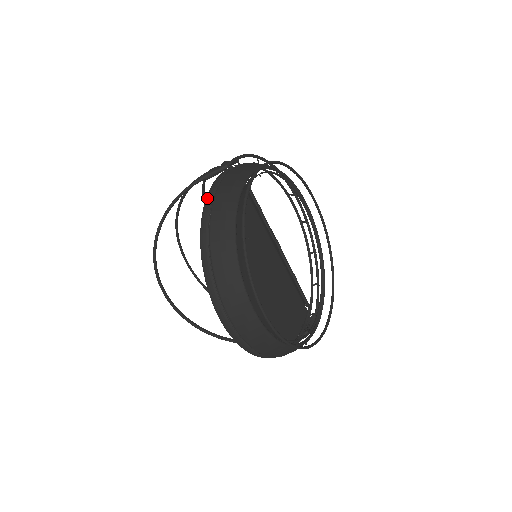
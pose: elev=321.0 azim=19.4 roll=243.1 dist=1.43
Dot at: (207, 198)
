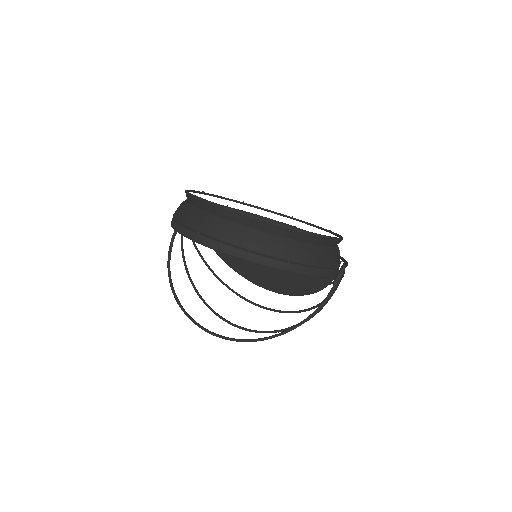
Dot at: occluded
